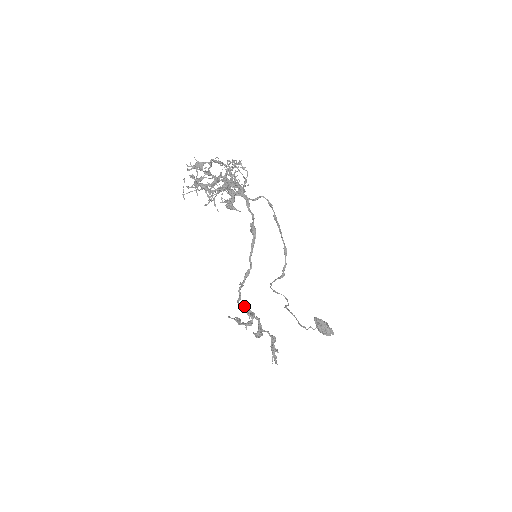
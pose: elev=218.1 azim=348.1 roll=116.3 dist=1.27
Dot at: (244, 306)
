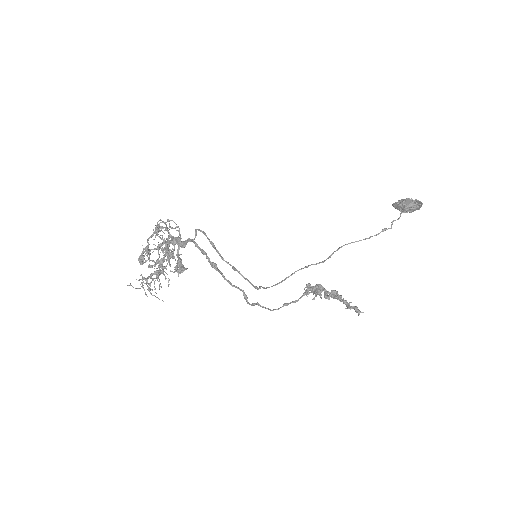
Dot at: (283, 305)
